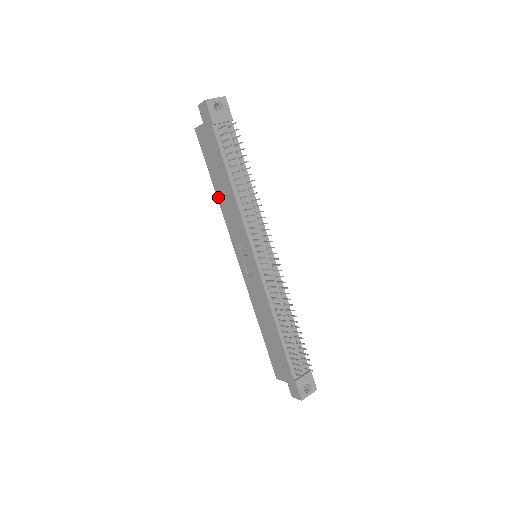
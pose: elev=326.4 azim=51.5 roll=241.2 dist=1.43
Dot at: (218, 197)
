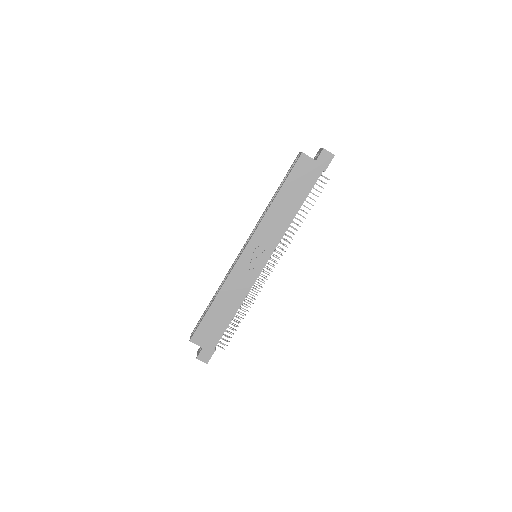
Dot at: (273, 204)
